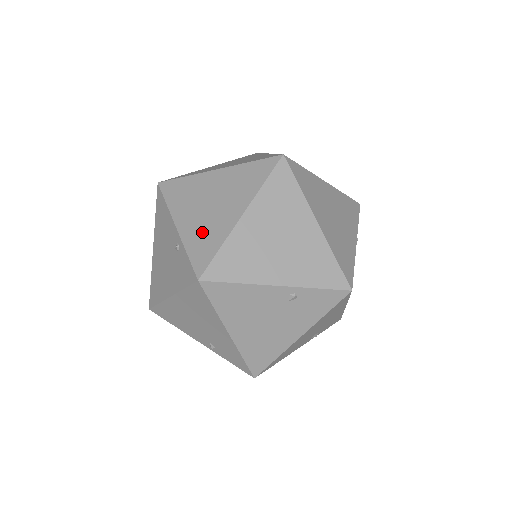
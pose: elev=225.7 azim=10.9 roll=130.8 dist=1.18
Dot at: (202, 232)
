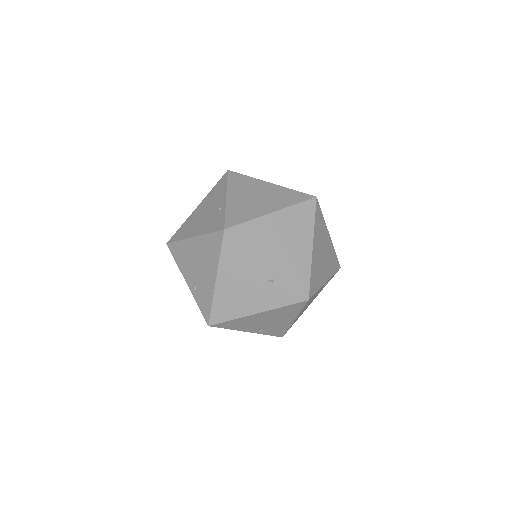
Dot at: (291, 265)
